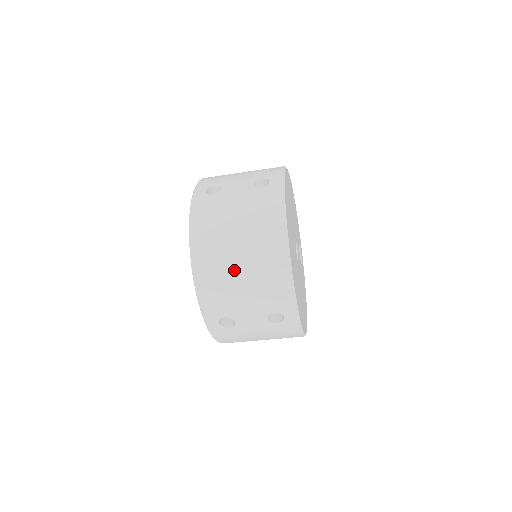
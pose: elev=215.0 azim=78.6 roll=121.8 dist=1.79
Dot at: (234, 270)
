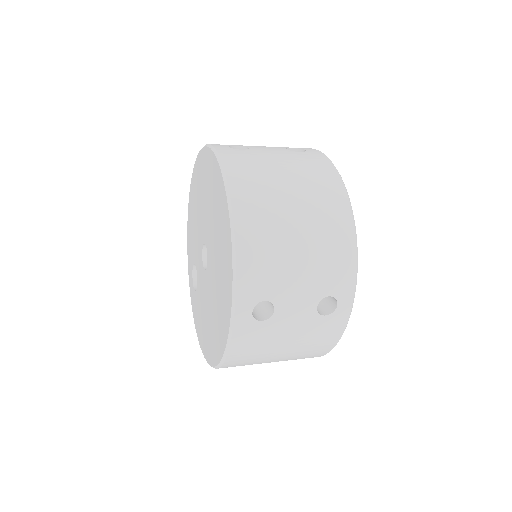
Dot at: (289, 230)
